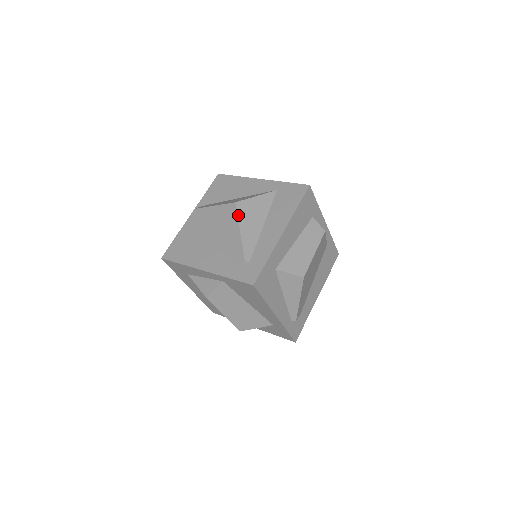
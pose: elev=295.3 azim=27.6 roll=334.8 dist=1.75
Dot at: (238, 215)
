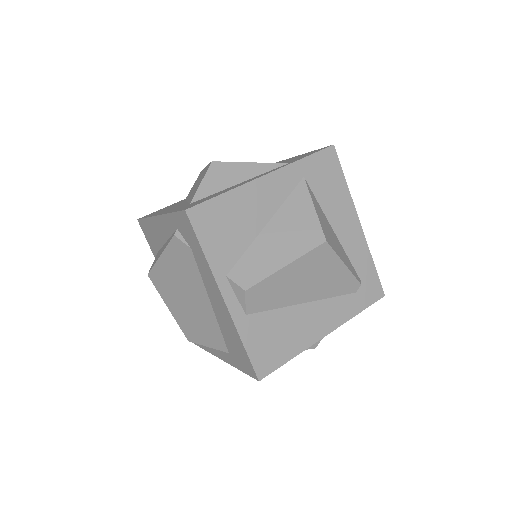
Dot at: (335, 251)
